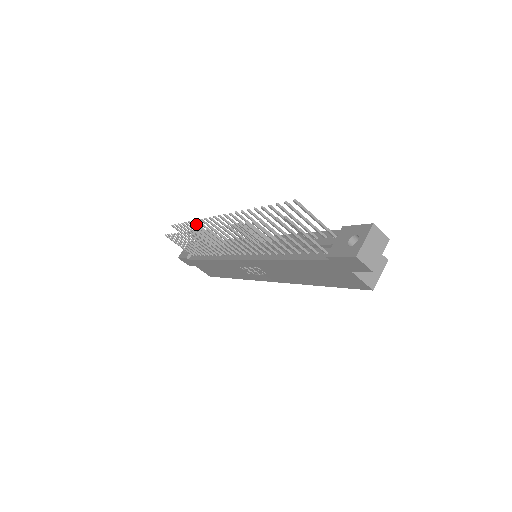
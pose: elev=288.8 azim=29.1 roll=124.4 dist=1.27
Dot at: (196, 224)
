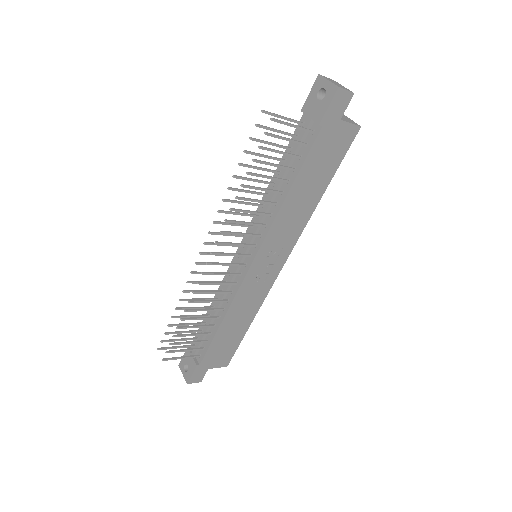
Dot at: (184, 300)
